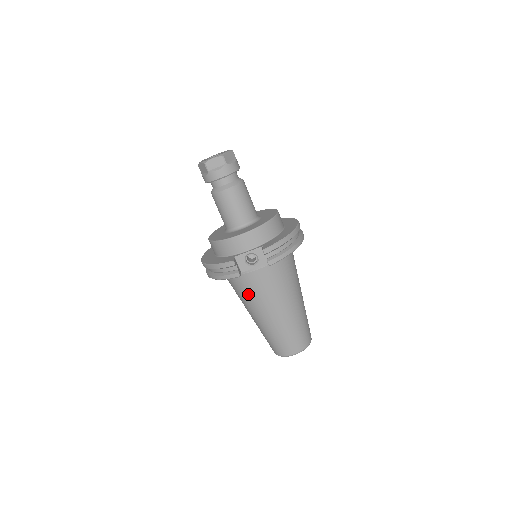
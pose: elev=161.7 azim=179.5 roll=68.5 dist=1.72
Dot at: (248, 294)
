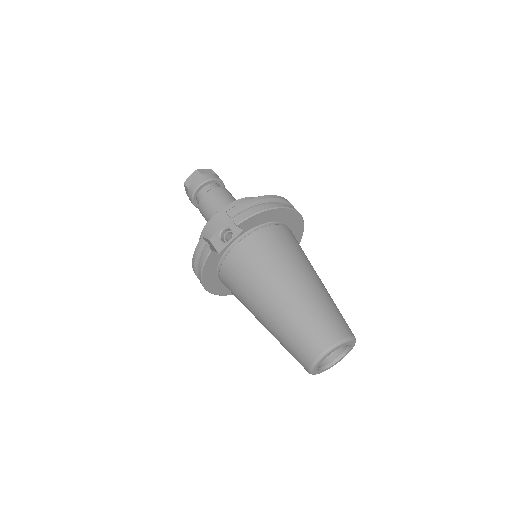
Dot at: (239, 284)
